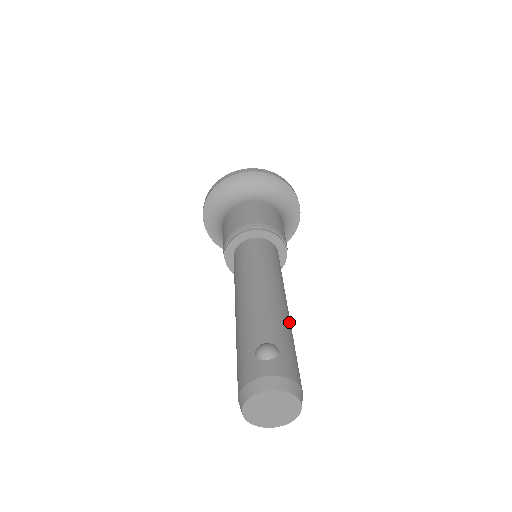
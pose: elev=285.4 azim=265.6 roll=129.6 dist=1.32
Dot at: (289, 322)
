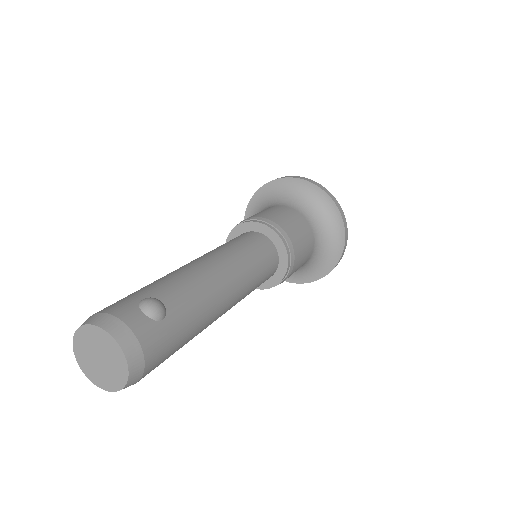
Dot at: (210, 316)
